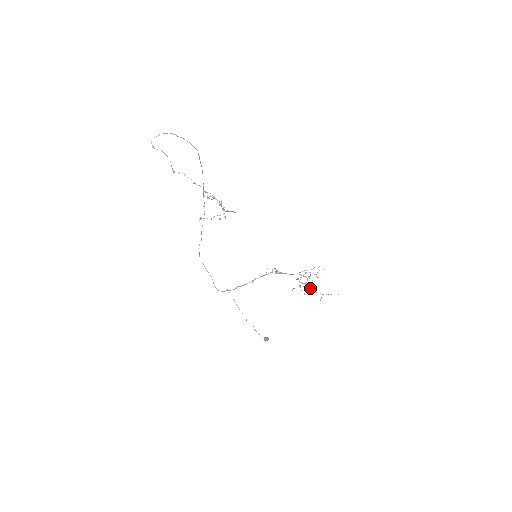
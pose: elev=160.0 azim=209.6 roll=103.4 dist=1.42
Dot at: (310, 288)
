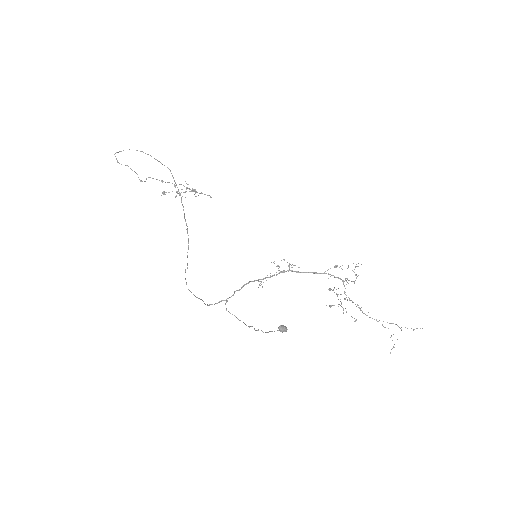
Dot at: (357, 305)
